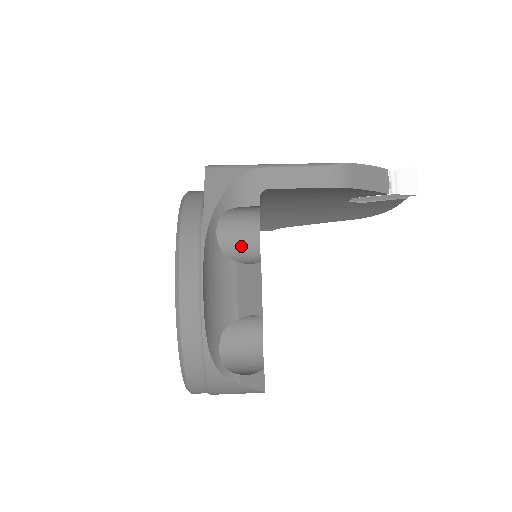
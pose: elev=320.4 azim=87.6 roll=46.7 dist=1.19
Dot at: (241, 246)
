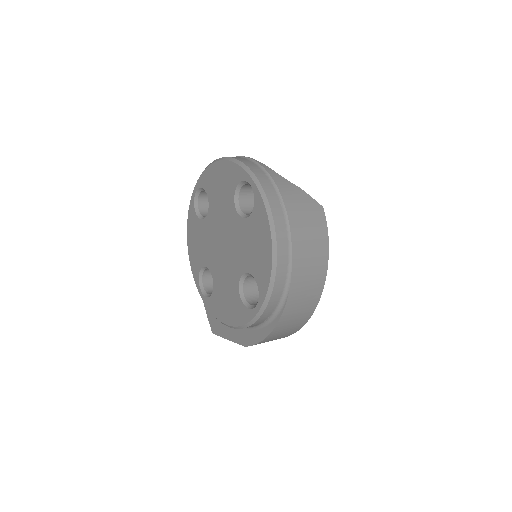
Dot at: occluded
